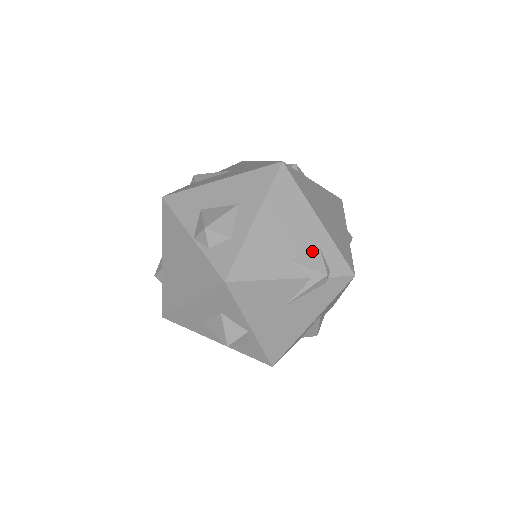
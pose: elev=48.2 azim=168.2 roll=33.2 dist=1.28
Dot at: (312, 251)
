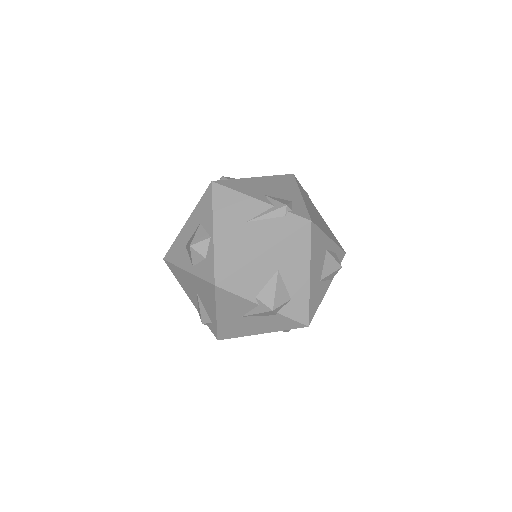
Dot at: (285, 200)
